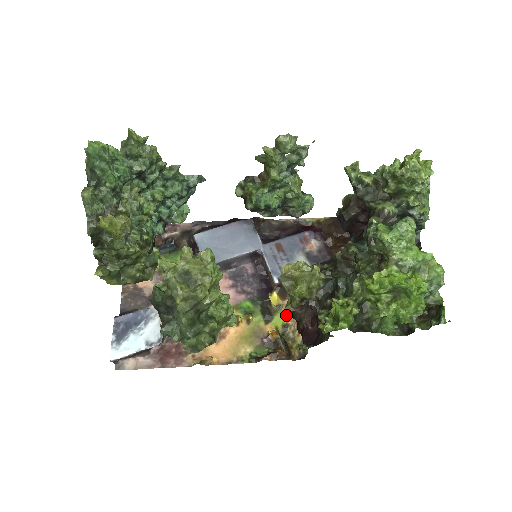
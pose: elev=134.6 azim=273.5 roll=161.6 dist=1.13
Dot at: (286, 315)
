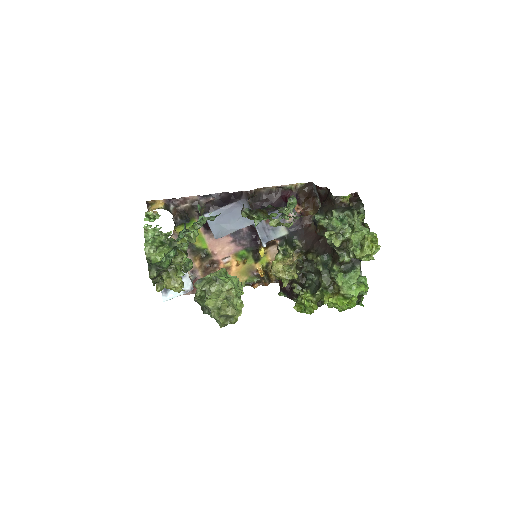
Dot at: (269, 257)
